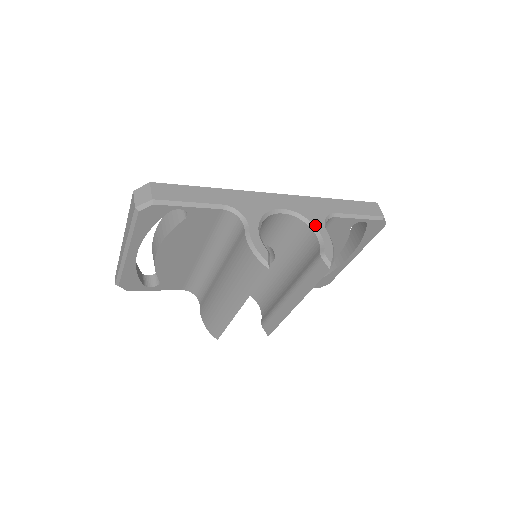
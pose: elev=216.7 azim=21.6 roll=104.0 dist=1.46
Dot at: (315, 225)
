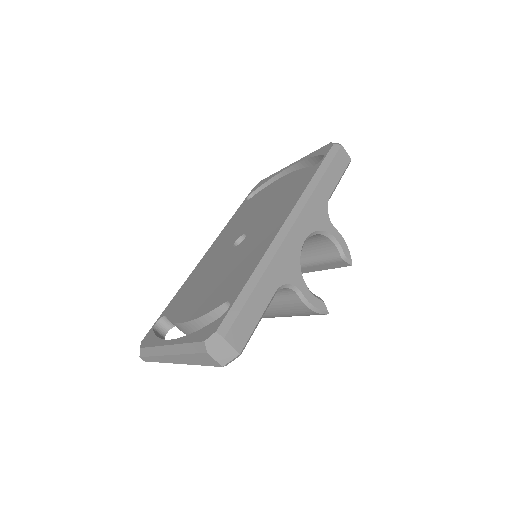
Dot at: (328, 231)
